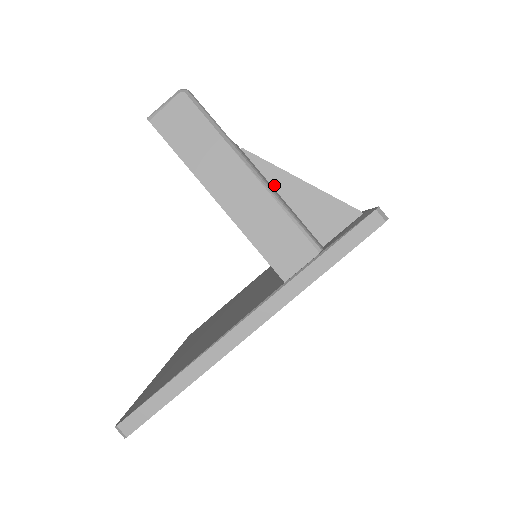
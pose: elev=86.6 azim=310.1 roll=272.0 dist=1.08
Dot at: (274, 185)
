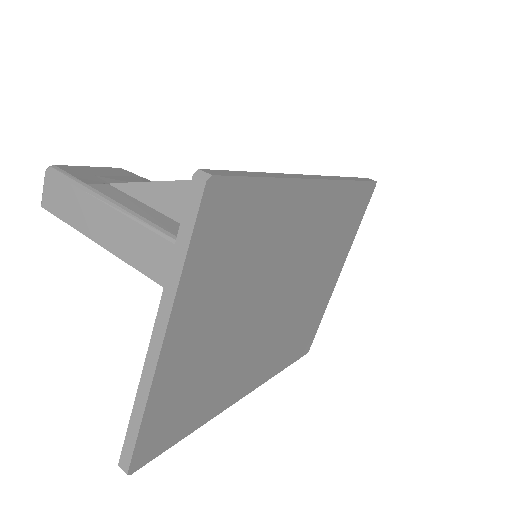
Dot at: (142, 200)
